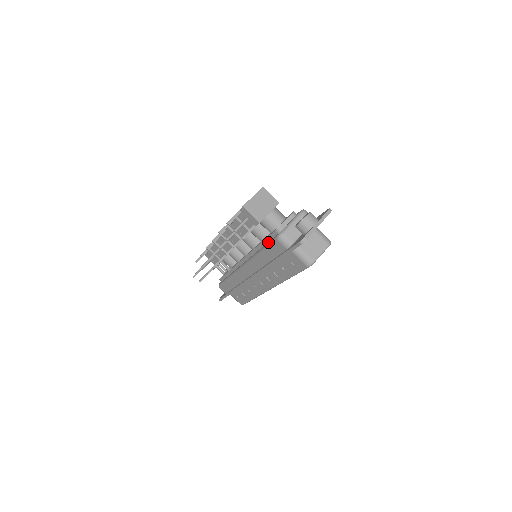
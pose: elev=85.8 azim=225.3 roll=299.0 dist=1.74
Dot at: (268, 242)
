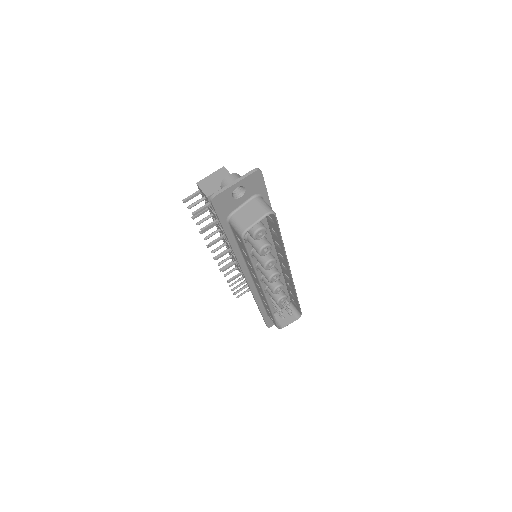
Dot at: occluded
